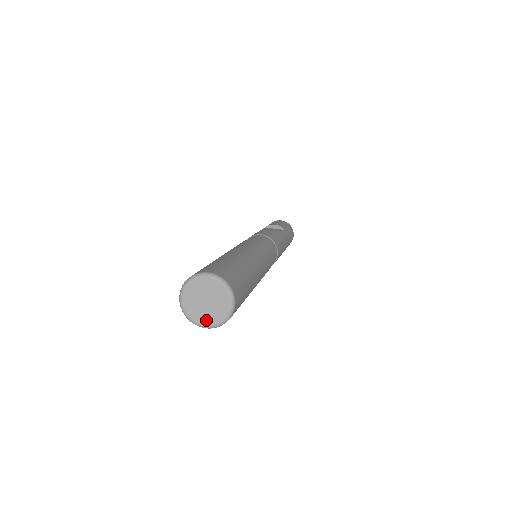
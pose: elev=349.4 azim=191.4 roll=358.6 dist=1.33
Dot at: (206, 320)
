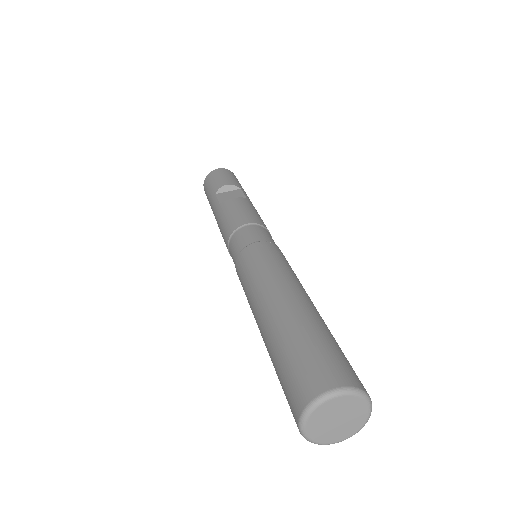
Dot at: (339, 437)
